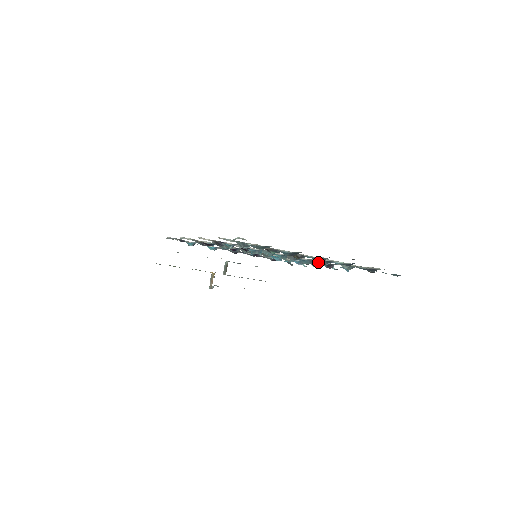
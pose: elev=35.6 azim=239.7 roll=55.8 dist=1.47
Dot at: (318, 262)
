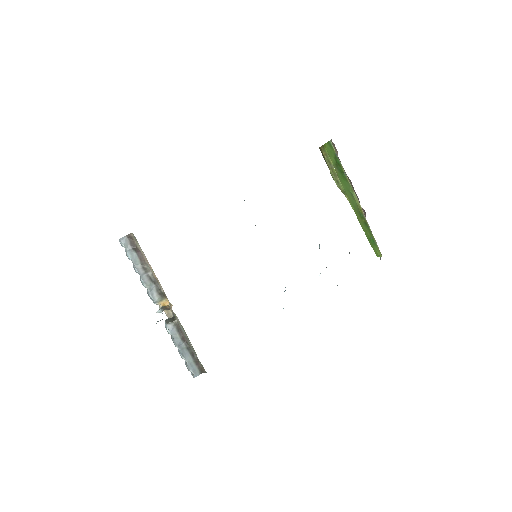
Dot at: occluded
